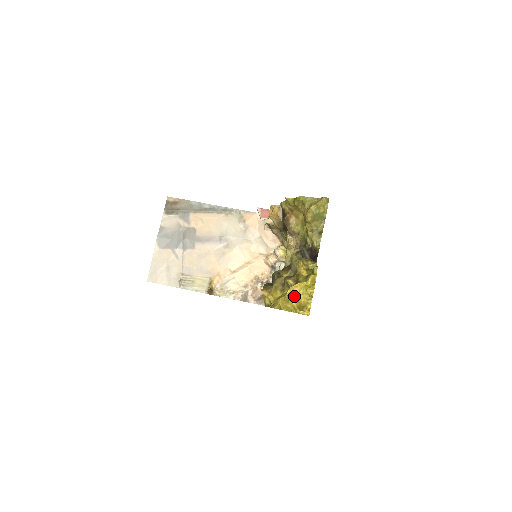
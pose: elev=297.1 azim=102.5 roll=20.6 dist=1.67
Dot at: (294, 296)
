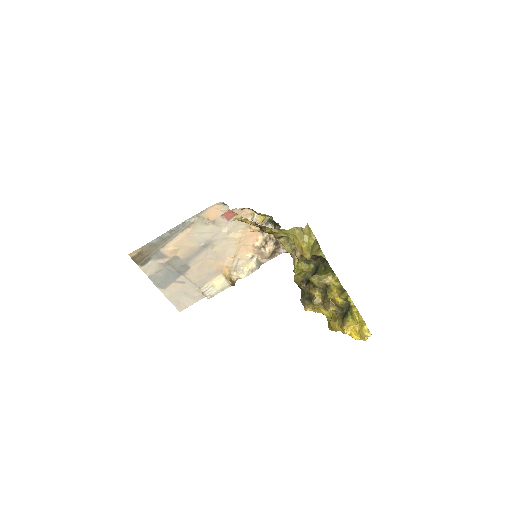
Dot at: (353, 333)
